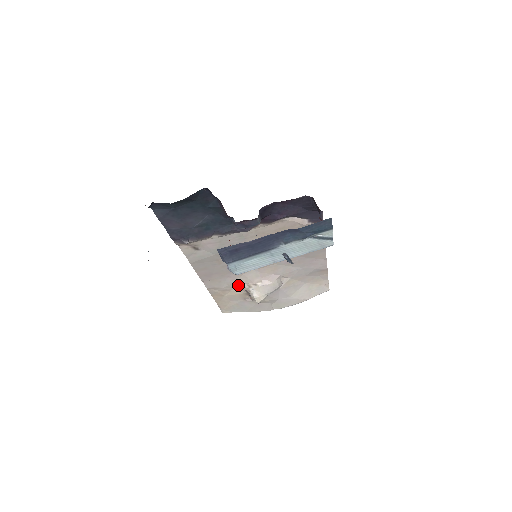
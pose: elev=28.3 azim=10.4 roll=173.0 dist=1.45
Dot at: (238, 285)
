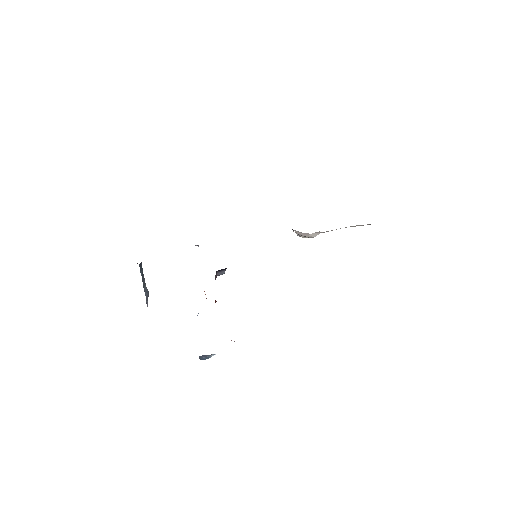
Dot at: occluded
